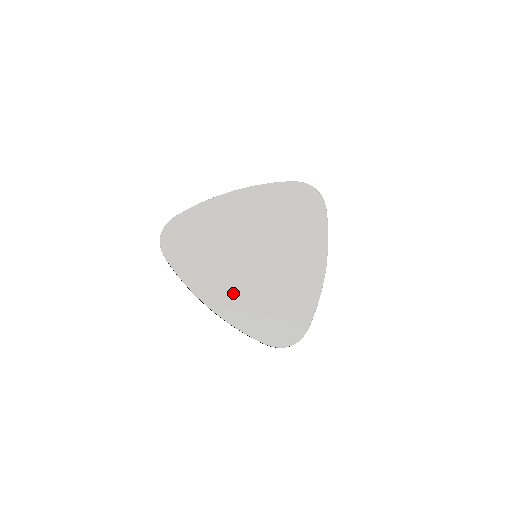
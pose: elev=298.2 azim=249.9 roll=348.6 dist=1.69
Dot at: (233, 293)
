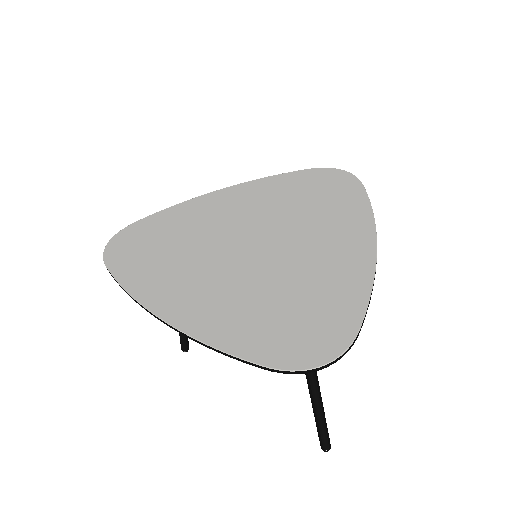
Dot at: (209, 295)
